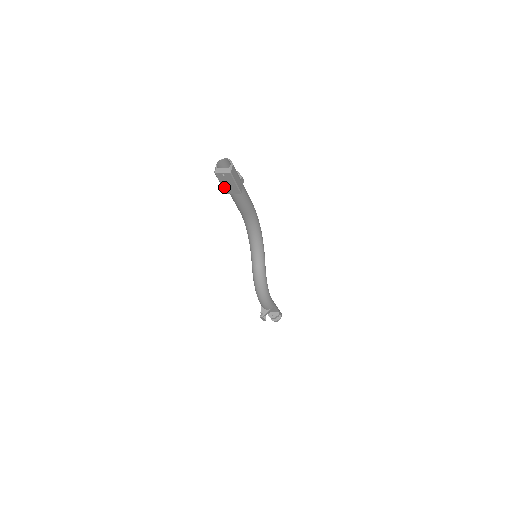
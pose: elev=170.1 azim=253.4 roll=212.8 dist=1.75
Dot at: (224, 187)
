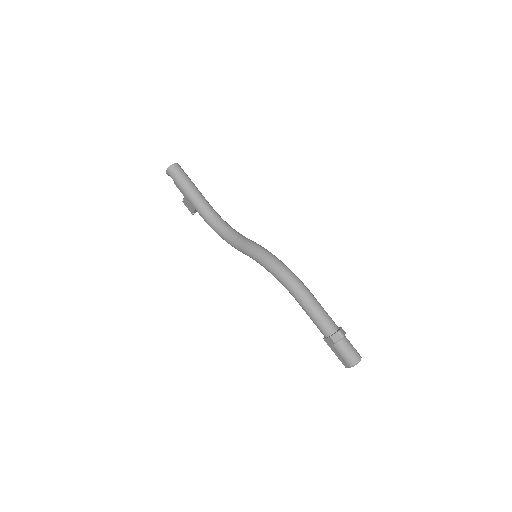
Dot at: (331, 347)
